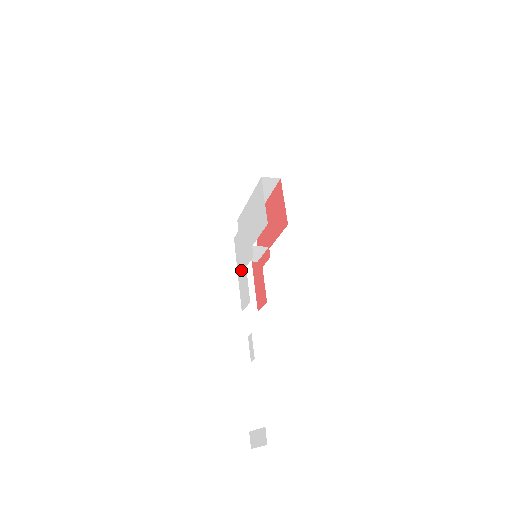
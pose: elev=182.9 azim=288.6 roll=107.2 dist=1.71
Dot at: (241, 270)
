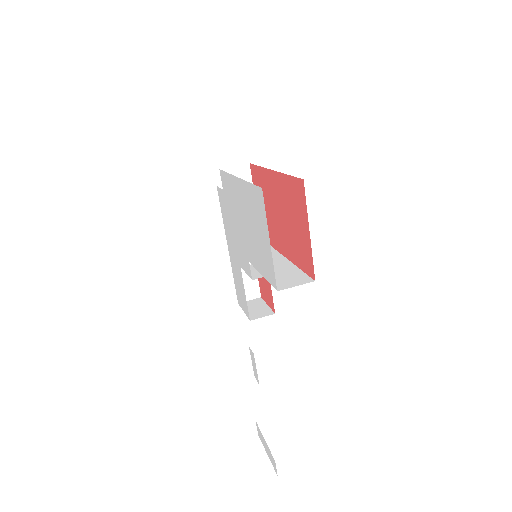
Dot at: (233, 255)
